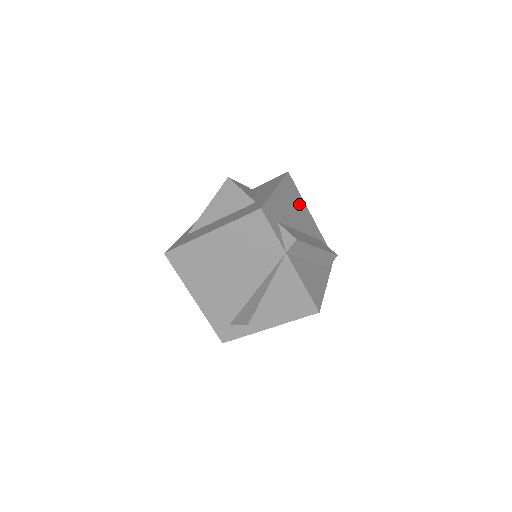
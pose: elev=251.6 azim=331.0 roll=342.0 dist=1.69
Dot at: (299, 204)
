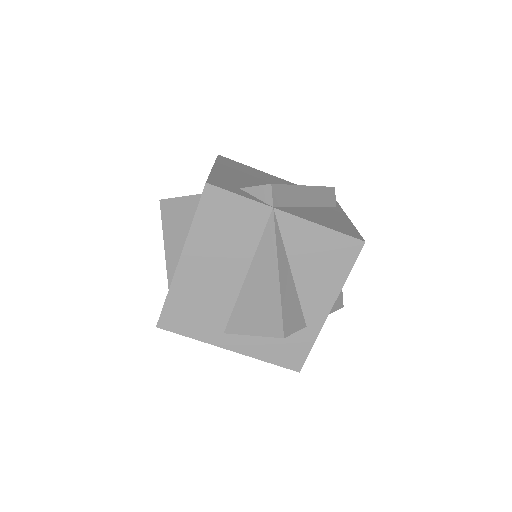
Dot at: (254, 172)
